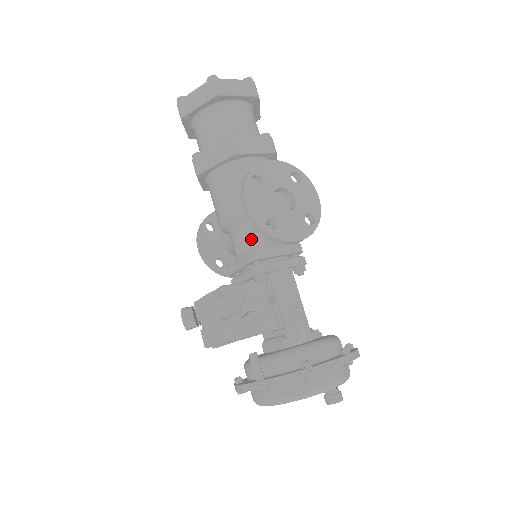
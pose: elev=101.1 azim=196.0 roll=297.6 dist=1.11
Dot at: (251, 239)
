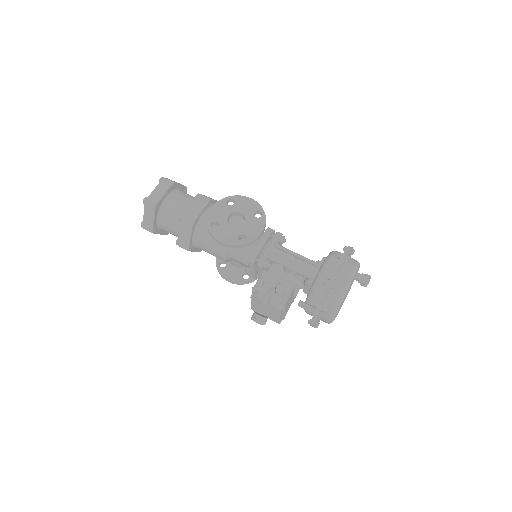
Dot at: (243, 252)
